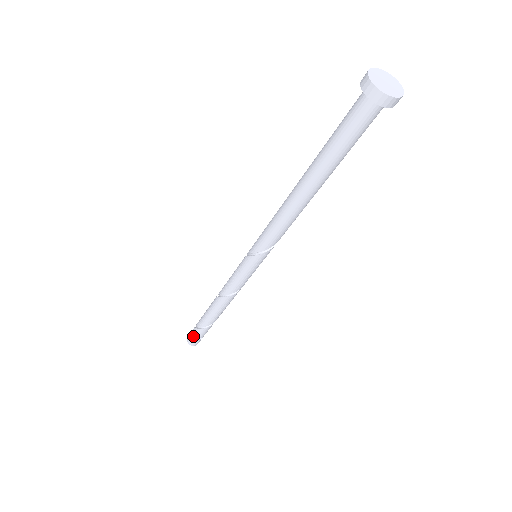
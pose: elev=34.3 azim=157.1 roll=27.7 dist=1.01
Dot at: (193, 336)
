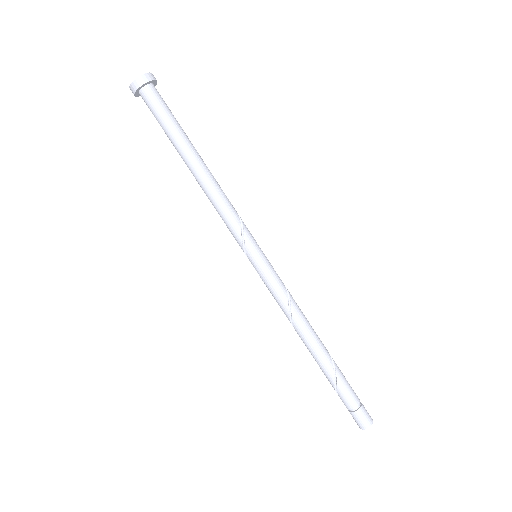
Dot at: (350, 412)
